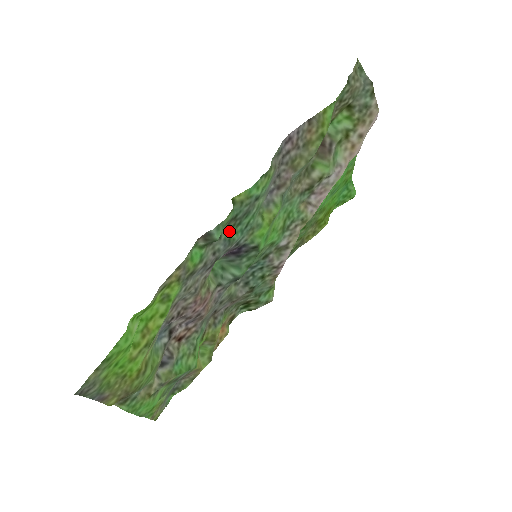
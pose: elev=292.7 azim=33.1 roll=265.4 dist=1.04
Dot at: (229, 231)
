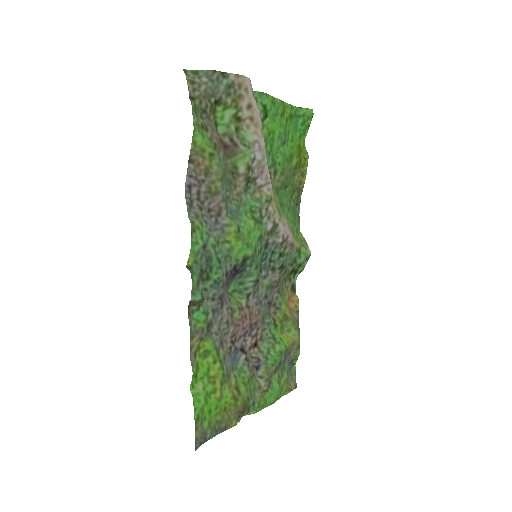
Dot at: (208, 279)
